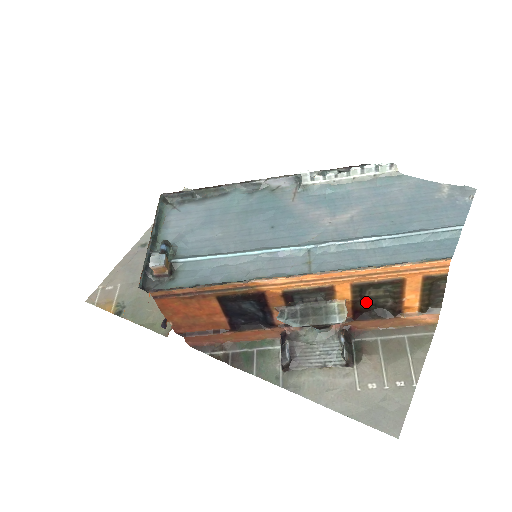
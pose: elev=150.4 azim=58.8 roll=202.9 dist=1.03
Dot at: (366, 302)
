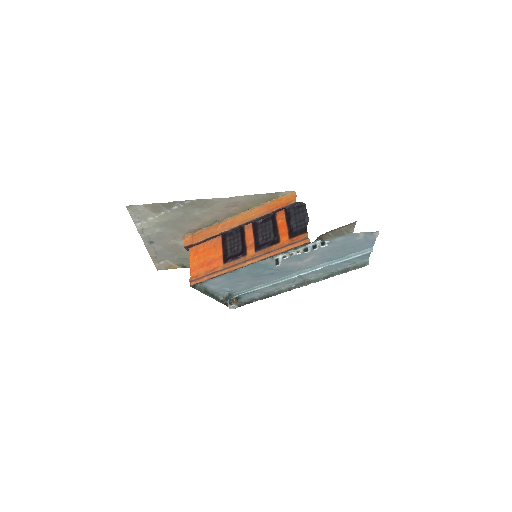
Dot at: occluded
